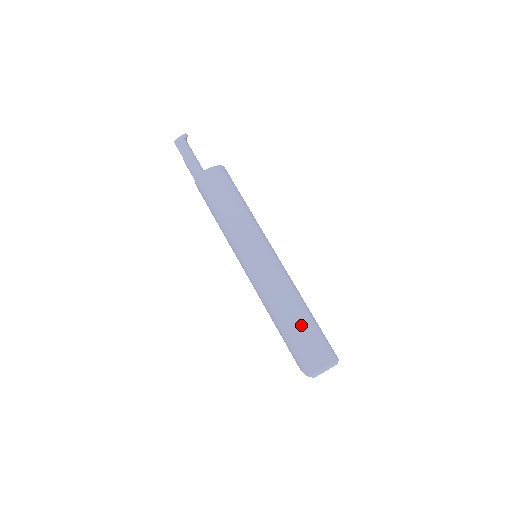
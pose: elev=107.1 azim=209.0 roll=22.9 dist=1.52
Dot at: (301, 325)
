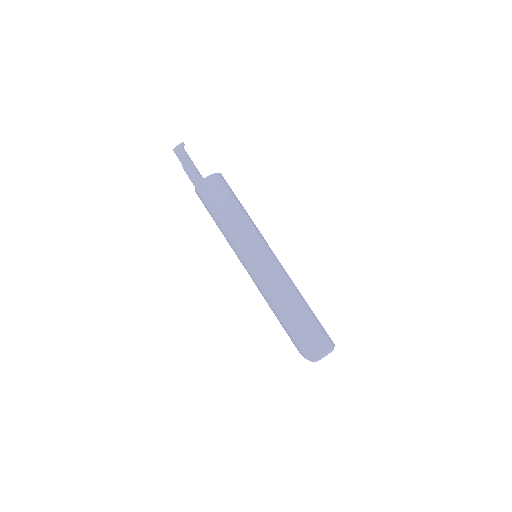
Dot at: (303, 316)
